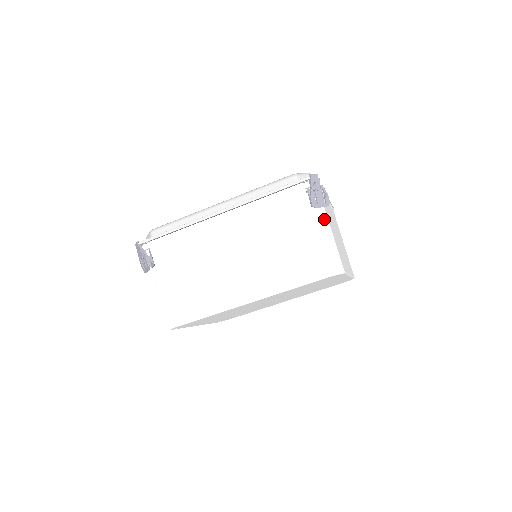
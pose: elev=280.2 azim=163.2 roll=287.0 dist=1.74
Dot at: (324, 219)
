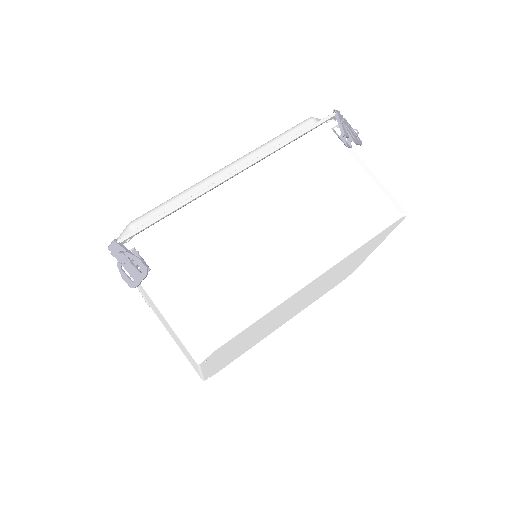
Dot at: (361, 161)
